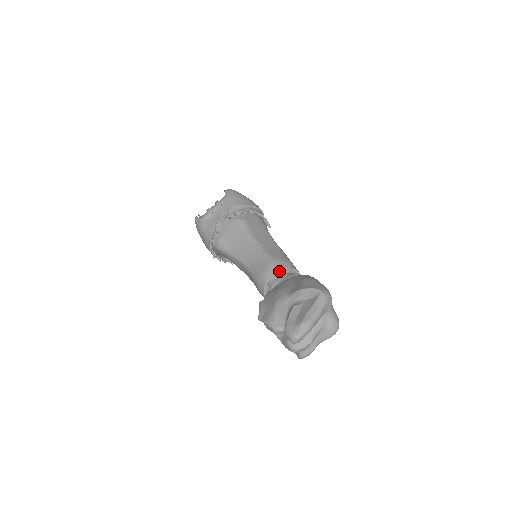
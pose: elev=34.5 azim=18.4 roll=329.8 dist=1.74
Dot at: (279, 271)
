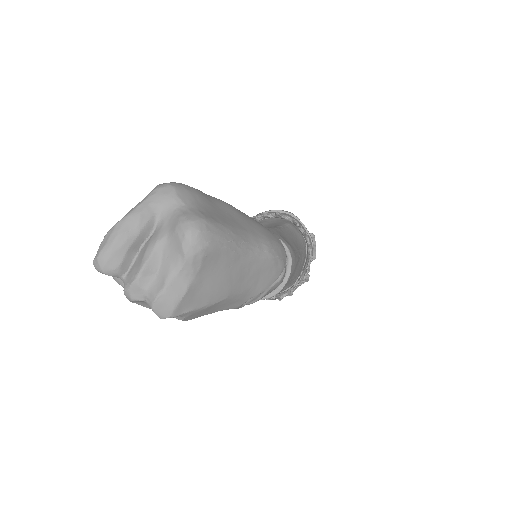
Dot at: occluded
